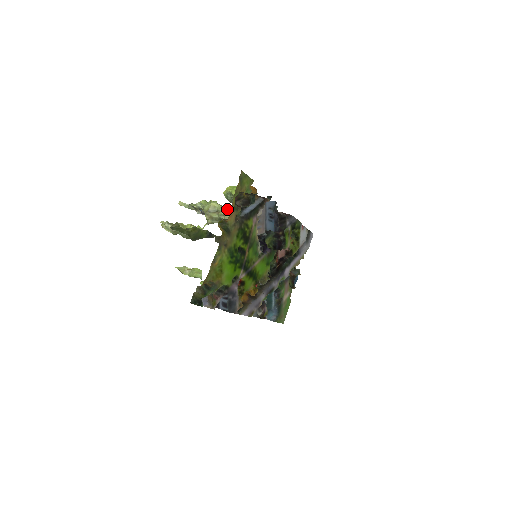
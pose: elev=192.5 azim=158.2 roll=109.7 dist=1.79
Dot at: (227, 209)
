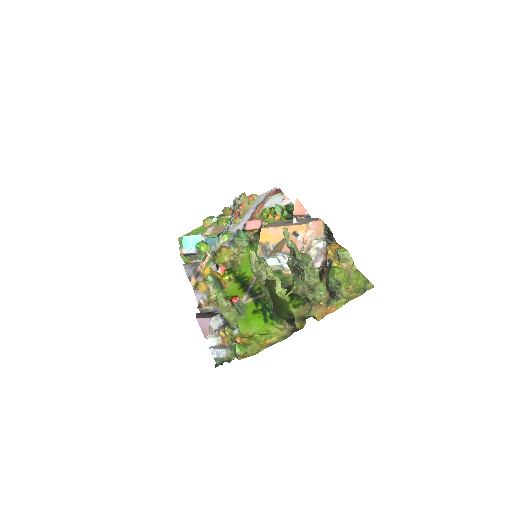
Dot at: occluded
